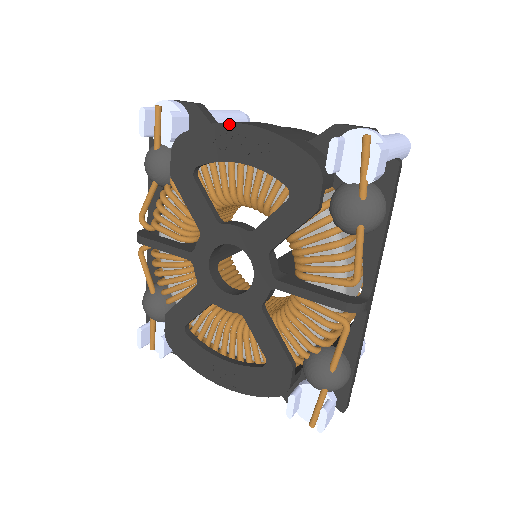
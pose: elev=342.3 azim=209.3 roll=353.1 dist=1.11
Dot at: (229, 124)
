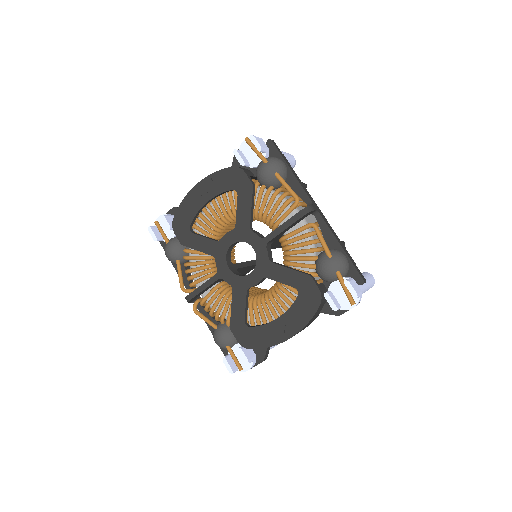
Dot at: (190, 192)
